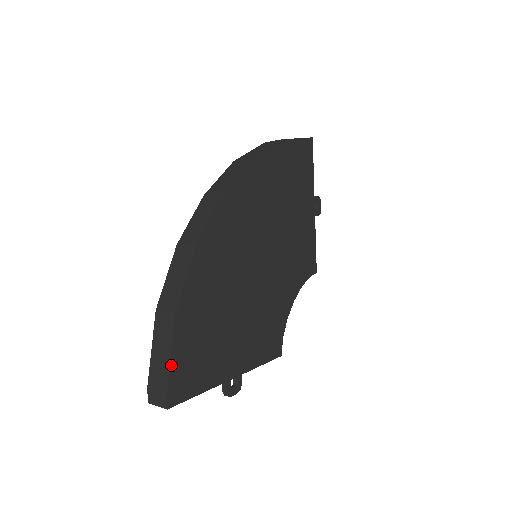
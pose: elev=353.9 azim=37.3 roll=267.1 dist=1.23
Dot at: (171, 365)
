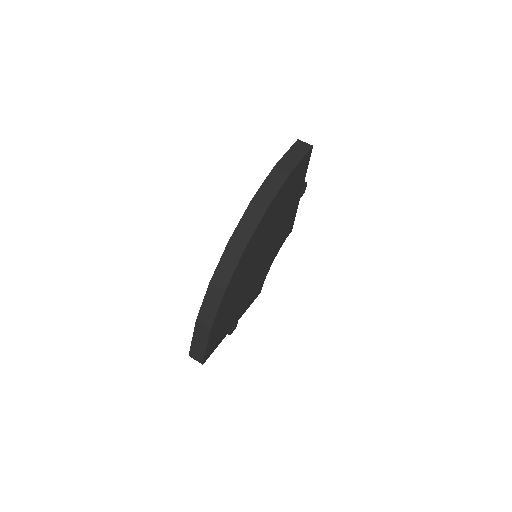
Dot at: (206, 349)
